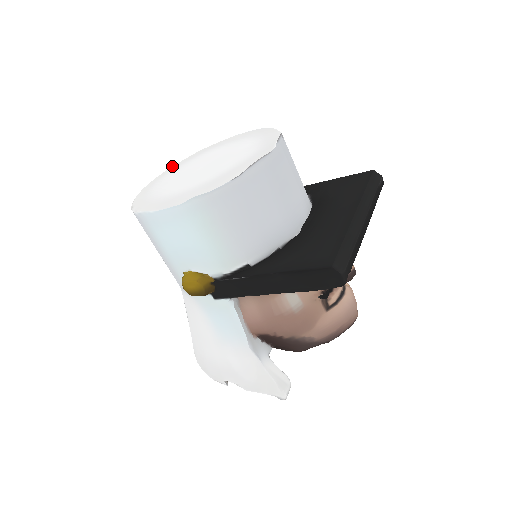
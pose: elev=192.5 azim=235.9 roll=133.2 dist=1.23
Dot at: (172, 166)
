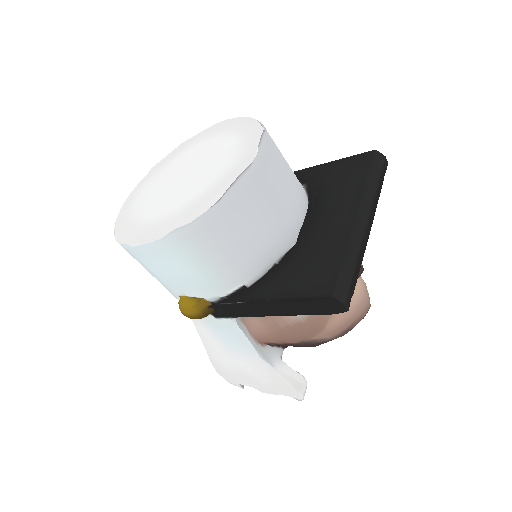
Dot at: (153, 167)
